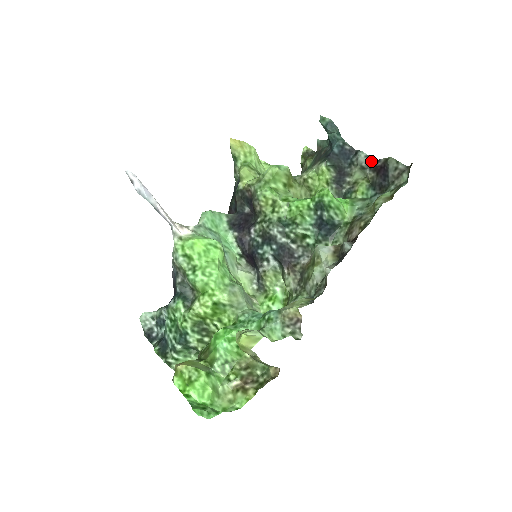
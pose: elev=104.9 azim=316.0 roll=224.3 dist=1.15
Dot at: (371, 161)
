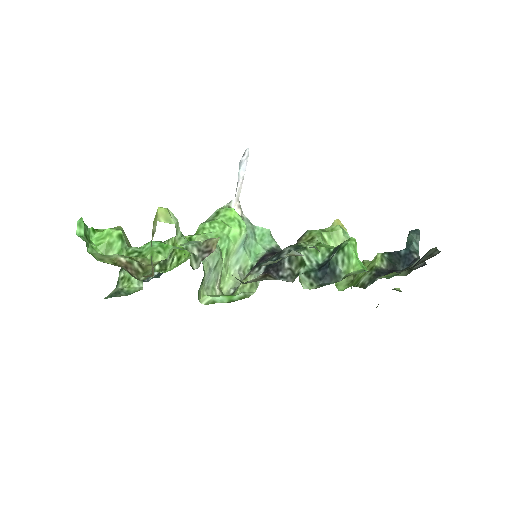
Dot at: (423, 265)
